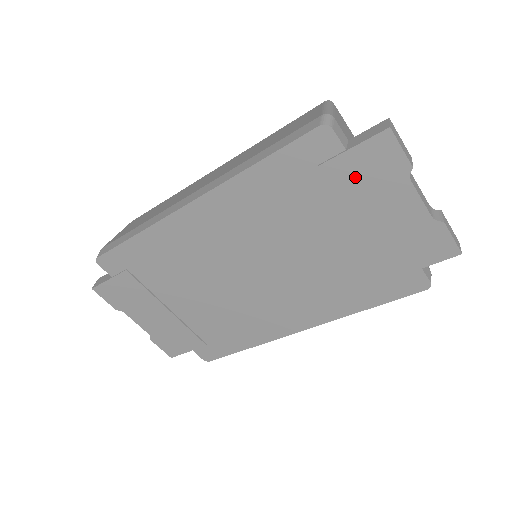
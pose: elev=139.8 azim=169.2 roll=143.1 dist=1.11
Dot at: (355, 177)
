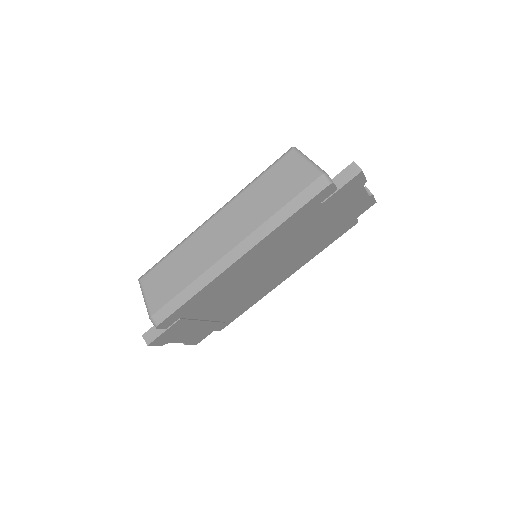
Dot at: (339, 198)
